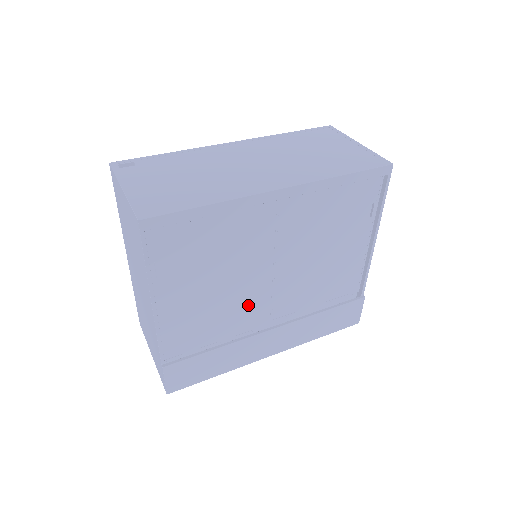
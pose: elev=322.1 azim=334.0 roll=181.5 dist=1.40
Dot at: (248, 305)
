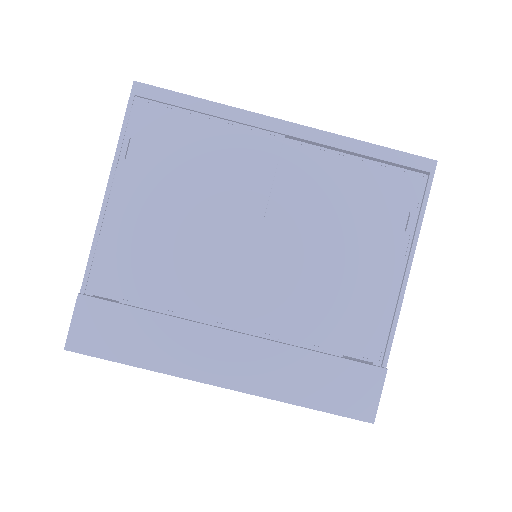
Dot at: (213, 271)
